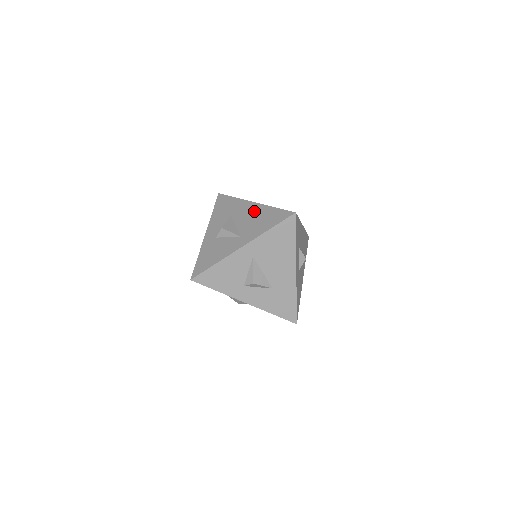
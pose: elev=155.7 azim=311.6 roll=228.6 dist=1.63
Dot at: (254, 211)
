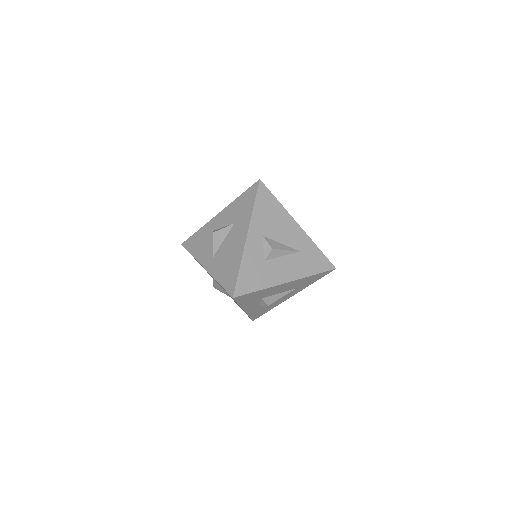
Dot at: (236, 247)
